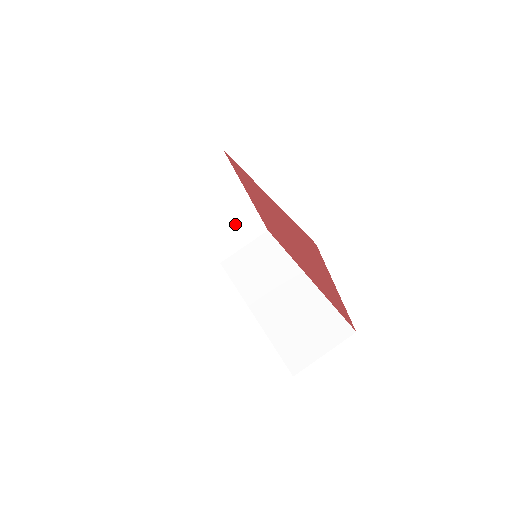
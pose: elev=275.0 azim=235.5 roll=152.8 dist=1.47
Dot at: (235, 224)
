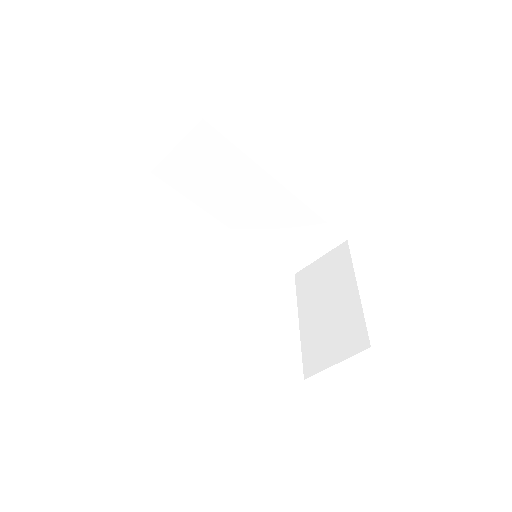
Dot at: occluded
